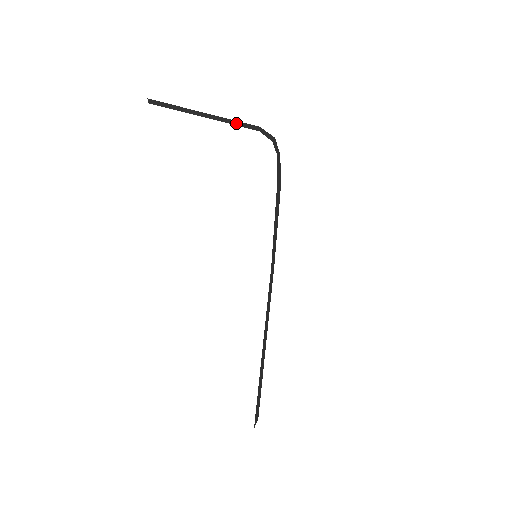
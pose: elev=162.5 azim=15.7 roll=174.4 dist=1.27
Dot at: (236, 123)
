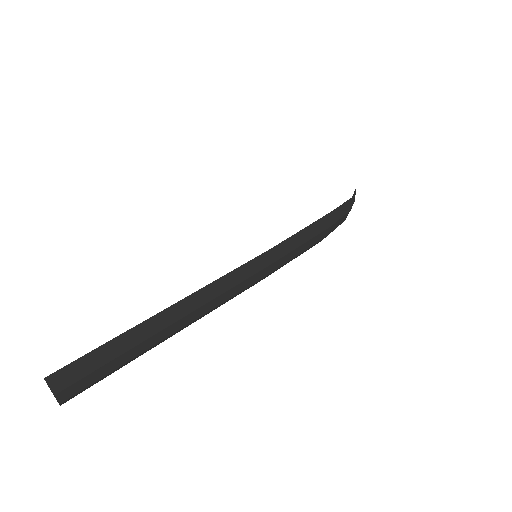
Dot at: occluded
